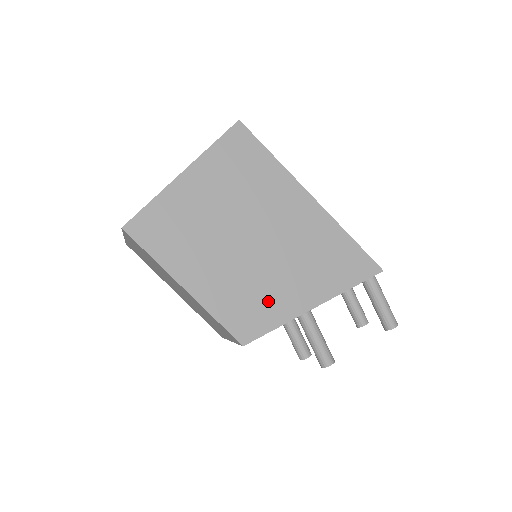
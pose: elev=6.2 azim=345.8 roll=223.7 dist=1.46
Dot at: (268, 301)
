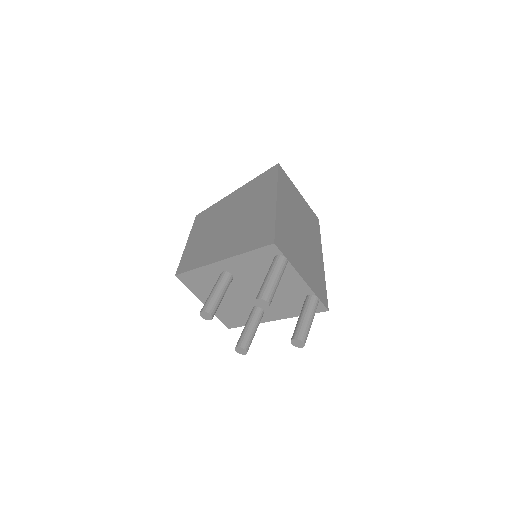
Dot at: (205, 253)
